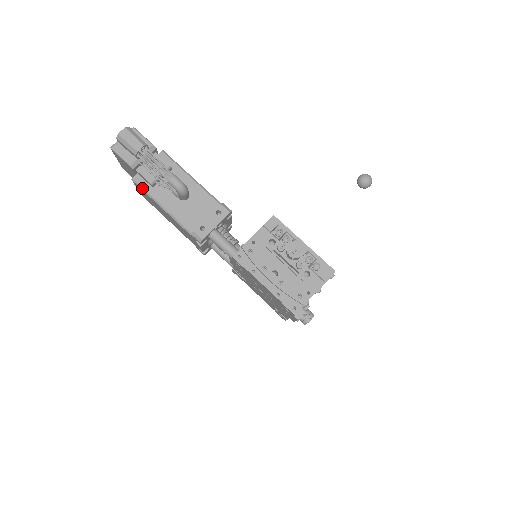
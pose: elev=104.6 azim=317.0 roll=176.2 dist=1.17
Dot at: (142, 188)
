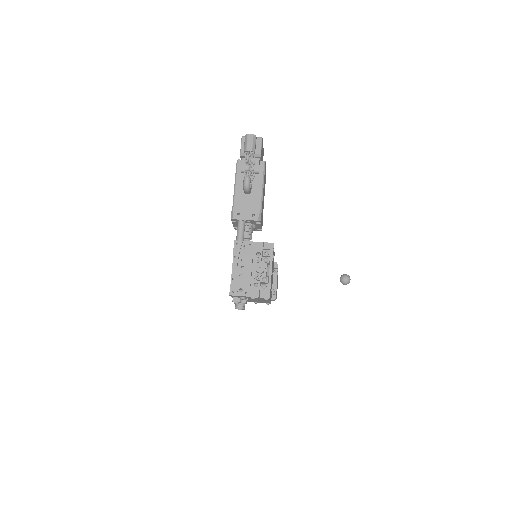
Dot at: (237, 168)
